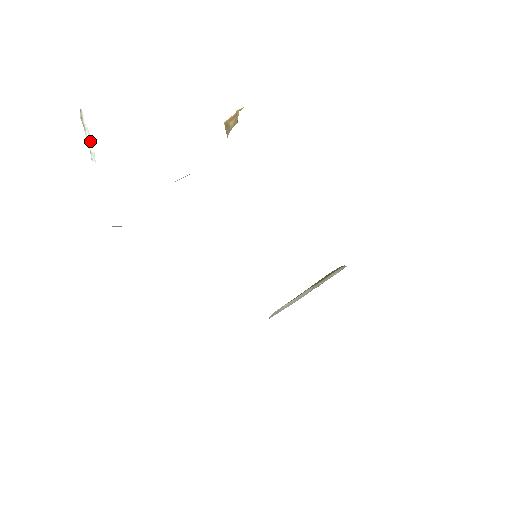
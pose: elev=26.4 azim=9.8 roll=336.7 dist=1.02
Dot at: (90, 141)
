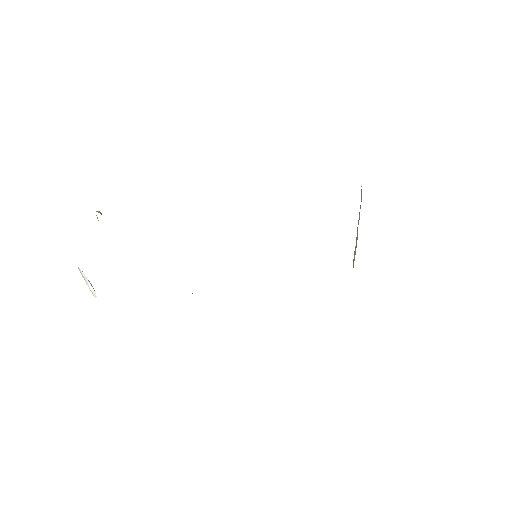
Dot at: (89, 285)
